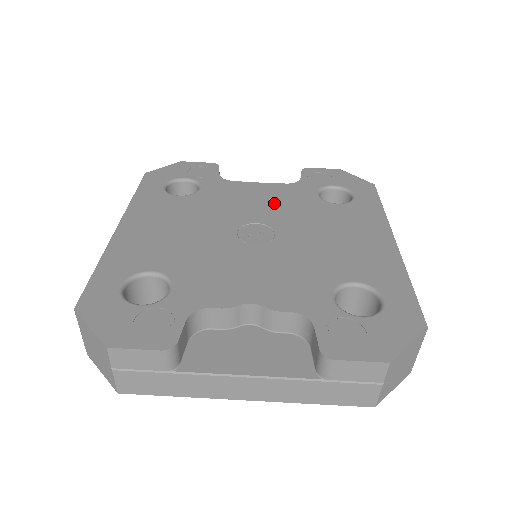
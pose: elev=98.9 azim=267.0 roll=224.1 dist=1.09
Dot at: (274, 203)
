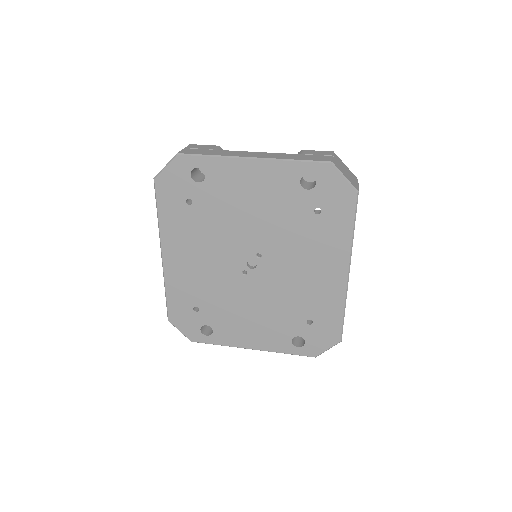
Dot at: occluded
